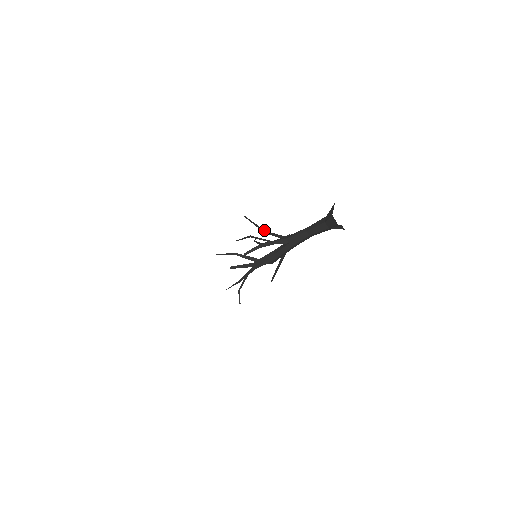
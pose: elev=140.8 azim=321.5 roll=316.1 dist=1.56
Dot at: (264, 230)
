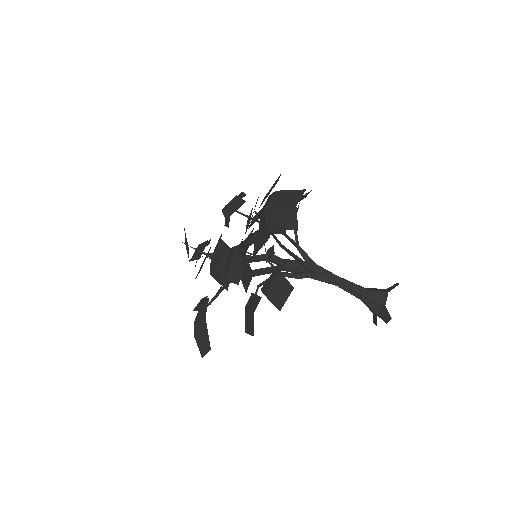
Dot at: (281, 245)
